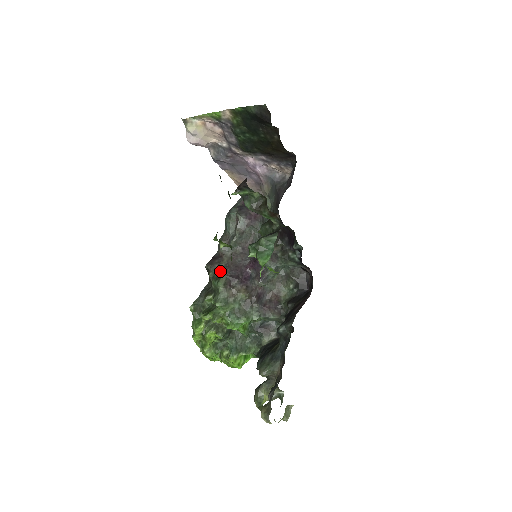
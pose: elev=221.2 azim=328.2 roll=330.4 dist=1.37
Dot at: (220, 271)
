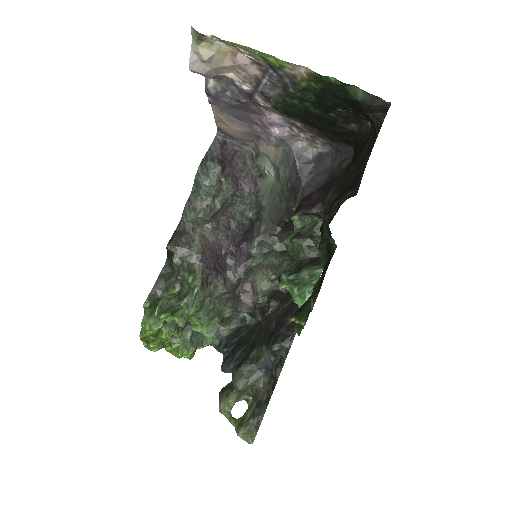
Dot at: (192, 259)
